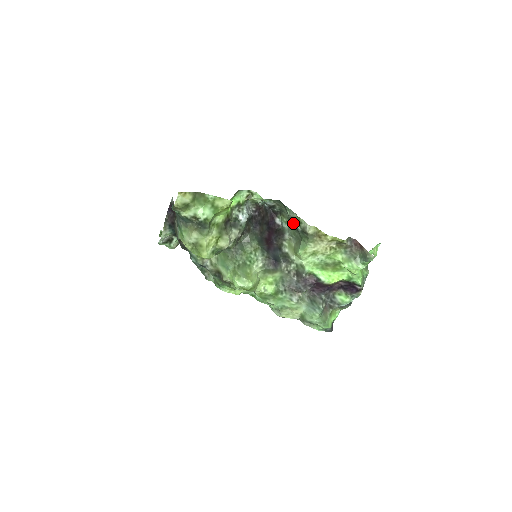
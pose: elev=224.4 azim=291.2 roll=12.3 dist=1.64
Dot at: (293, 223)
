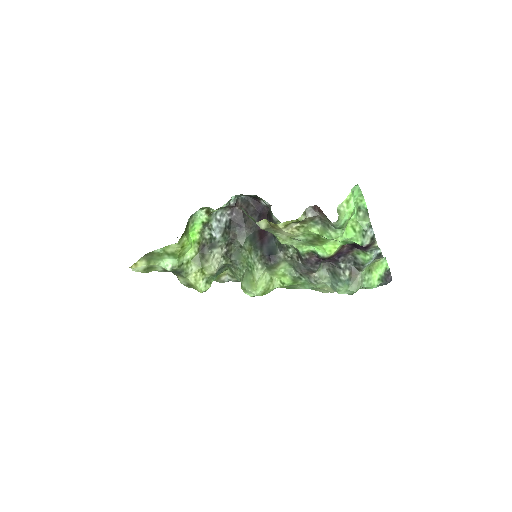
Dot at: occluded
